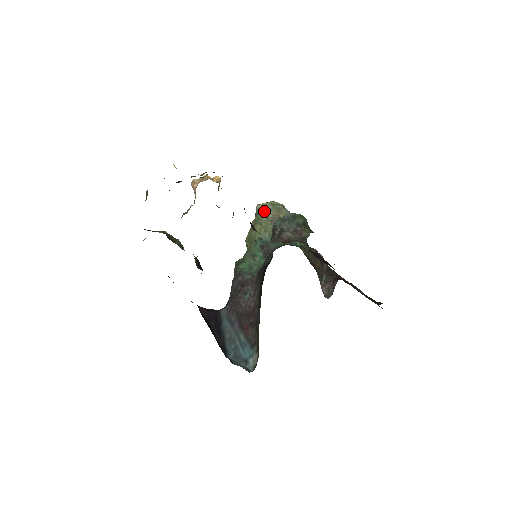
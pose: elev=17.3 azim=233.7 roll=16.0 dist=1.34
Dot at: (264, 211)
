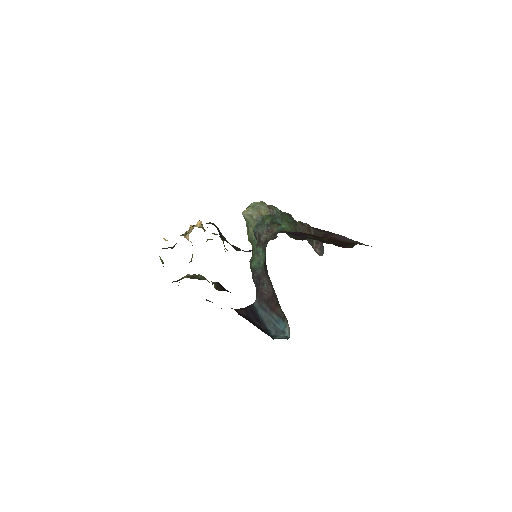
Dot at: (249, 216)
